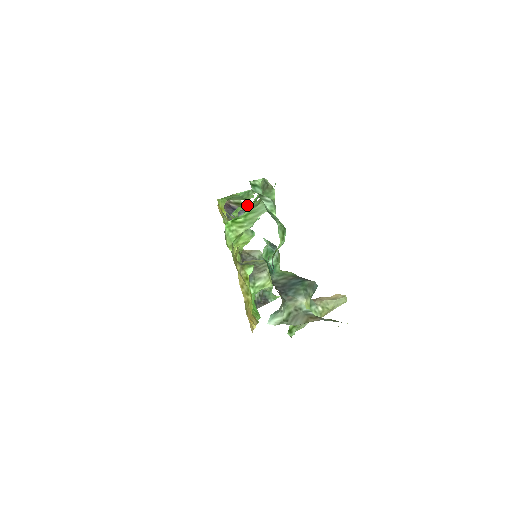
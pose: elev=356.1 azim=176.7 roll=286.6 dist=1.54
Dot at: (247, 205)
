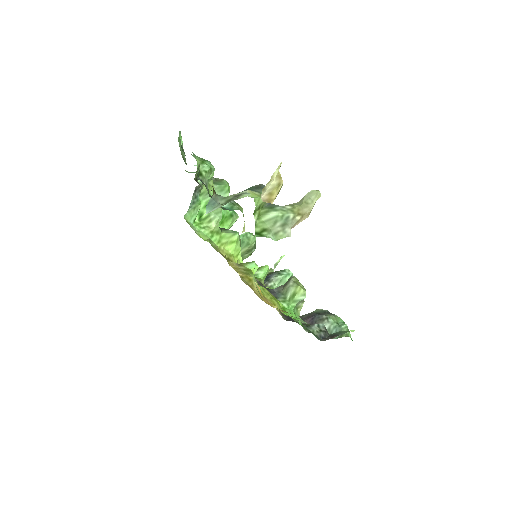
Dot at: (228, 224)
